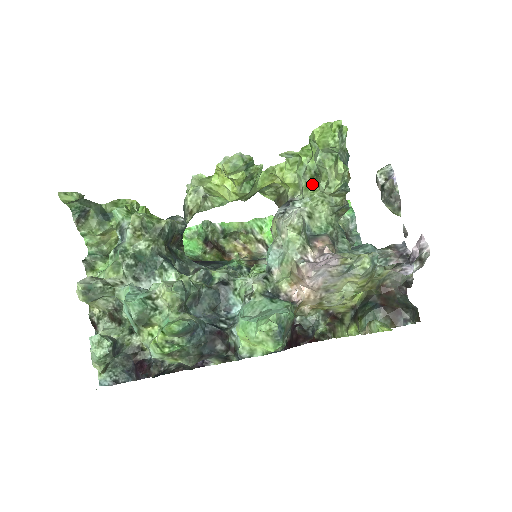
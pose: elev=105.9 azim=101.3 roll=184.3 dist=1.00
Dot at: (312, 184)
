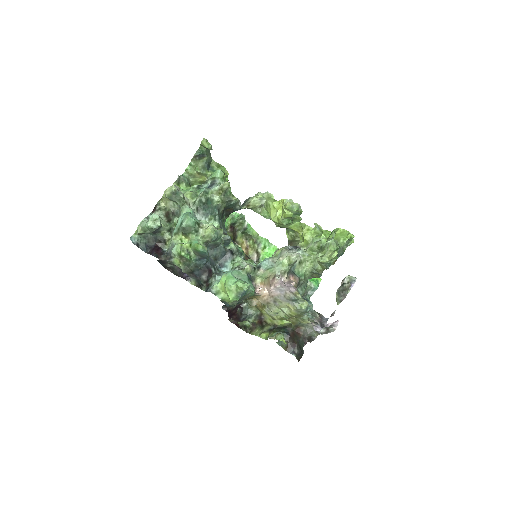
Dot at: (315, 250)
